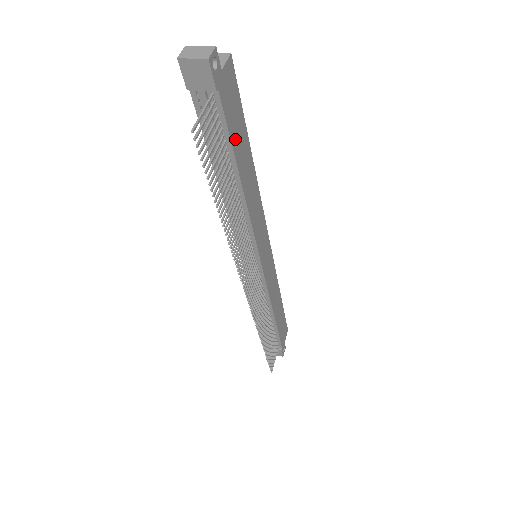
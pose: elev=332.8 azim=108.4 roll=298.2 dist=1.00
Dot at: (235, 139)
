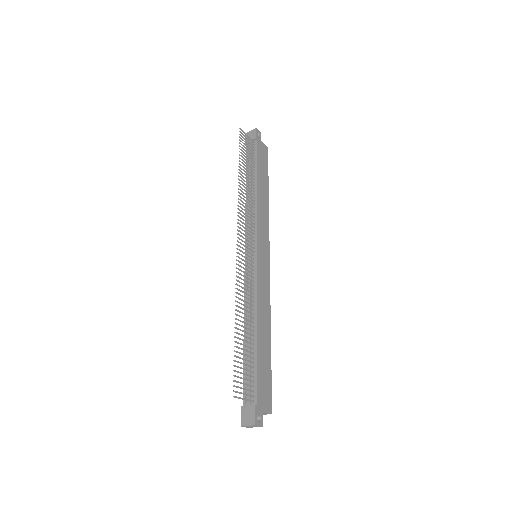
Dot at: (260, 165)
